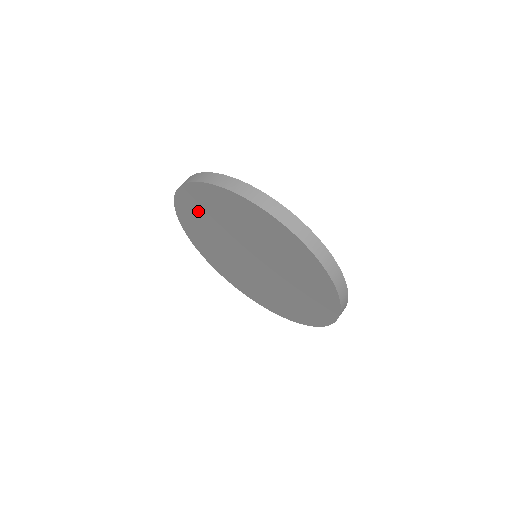
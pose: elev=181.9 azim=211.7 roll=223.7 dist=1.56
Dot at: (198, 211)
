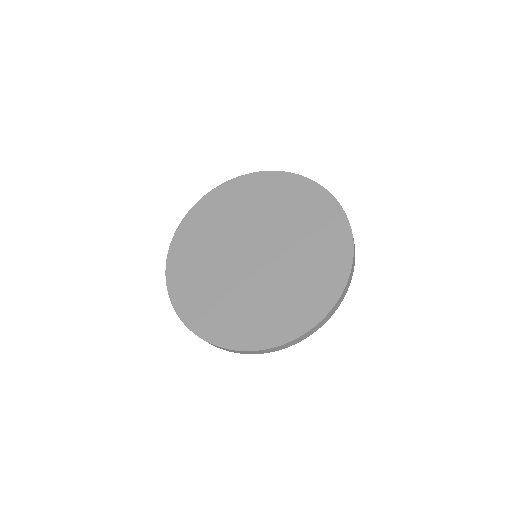
Dot at: (239, 198)
